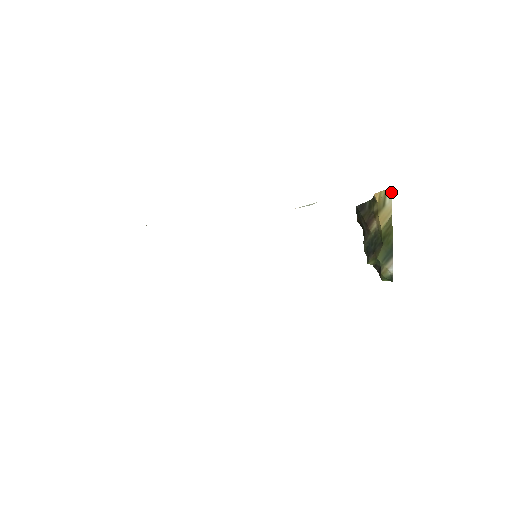
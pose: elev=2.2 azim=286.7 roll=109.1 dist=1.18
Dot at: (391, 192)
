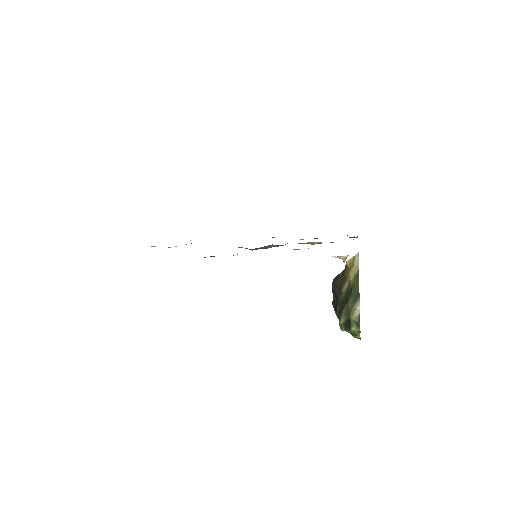
Dot at: (358, 255)
